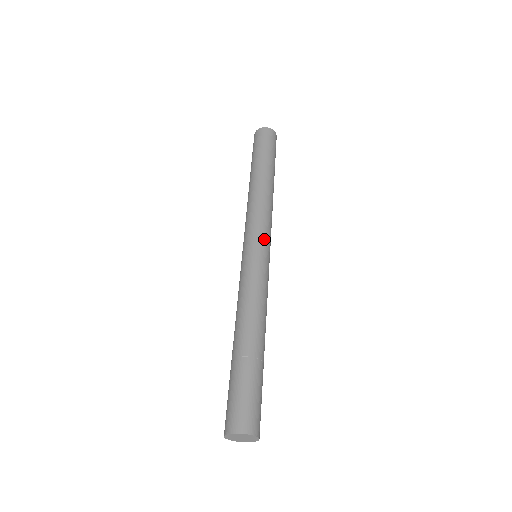
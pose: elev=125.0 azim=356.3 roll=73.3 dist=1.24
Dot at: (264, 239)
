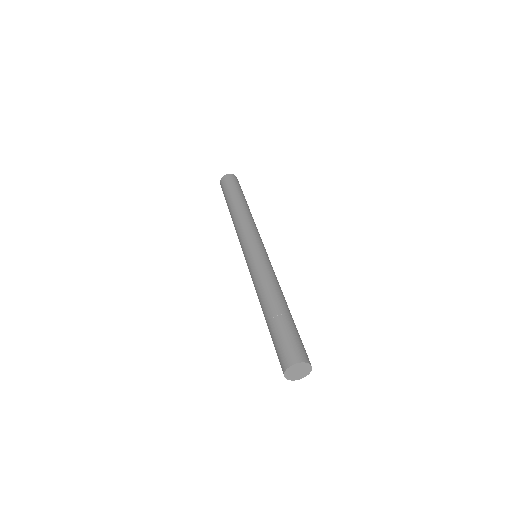
Dot at: (255, 241)
